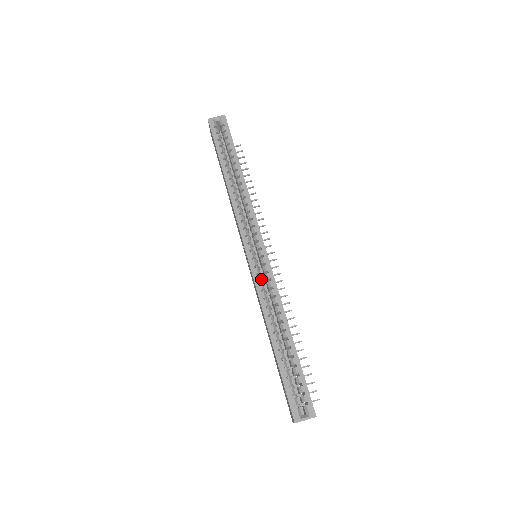
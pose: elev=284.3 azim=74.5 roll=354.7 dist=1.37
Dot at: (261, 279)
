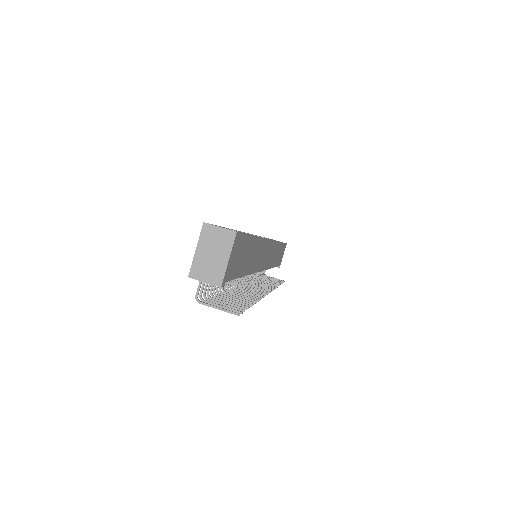
Dot at: occluded
